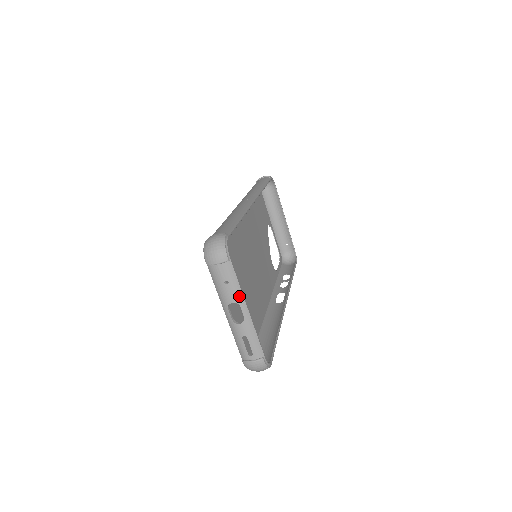
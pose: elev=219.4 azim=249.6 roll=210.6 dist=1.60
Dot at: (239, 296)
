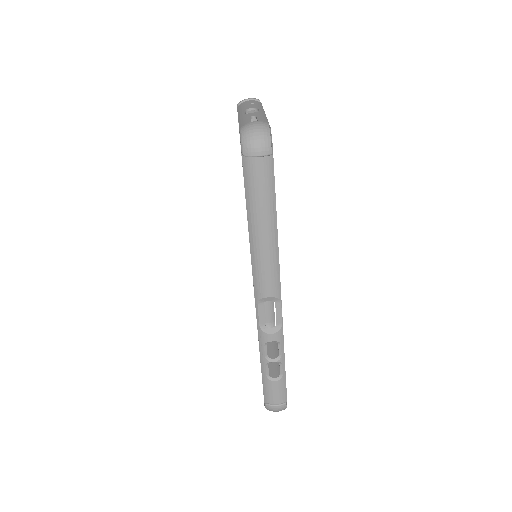
Dot at: (260, 108)
